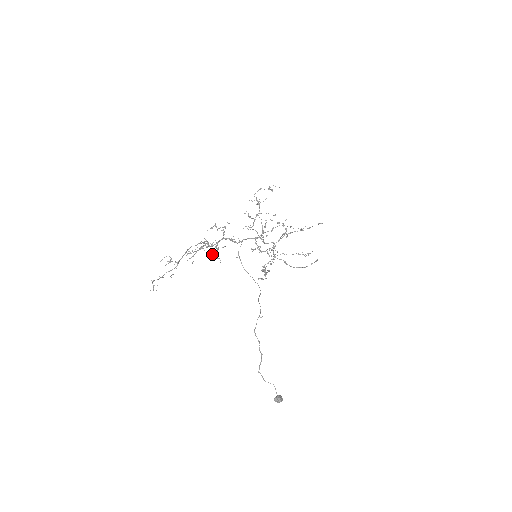
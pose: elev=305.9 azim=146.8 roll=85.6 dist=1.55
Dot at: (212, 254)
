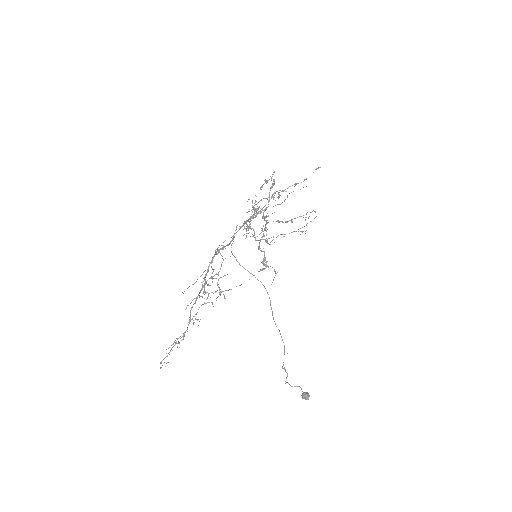
Dot at: occluded
